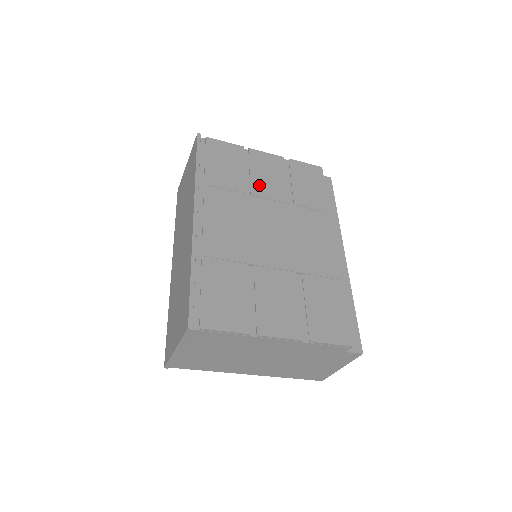
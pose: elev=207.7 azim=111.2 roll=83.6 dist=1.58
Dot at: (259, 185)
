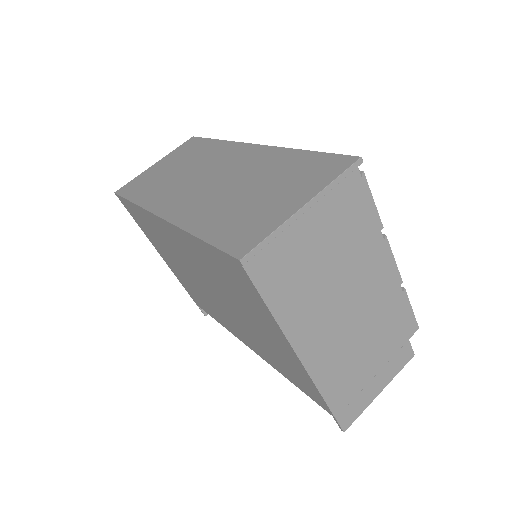
Dot at: occluded
